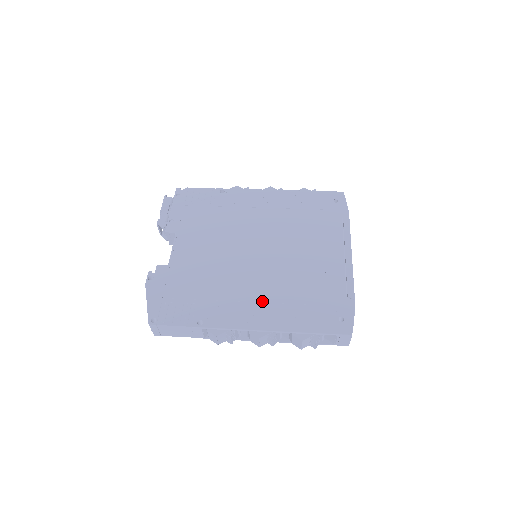
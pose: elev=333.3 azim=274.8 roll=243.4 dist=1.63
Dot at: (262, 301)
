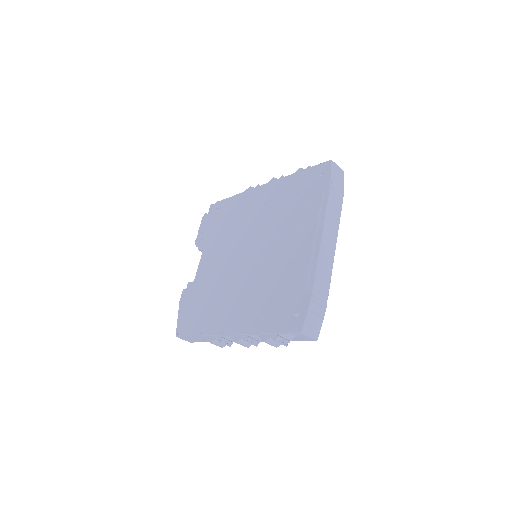
Dot at: (243, 305)
